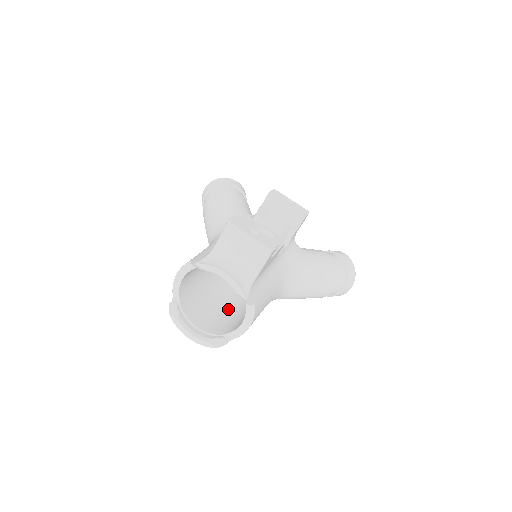
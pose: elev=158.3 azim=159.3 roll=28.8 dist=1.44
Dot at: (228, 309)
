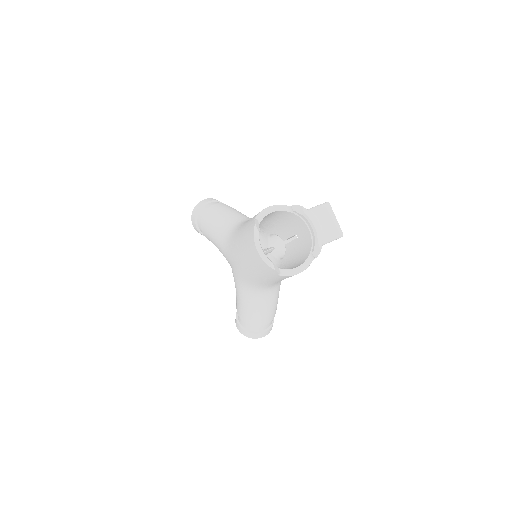
Dot at: occluded
